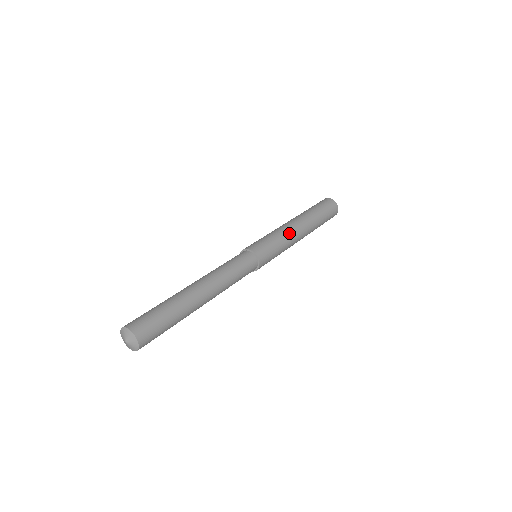
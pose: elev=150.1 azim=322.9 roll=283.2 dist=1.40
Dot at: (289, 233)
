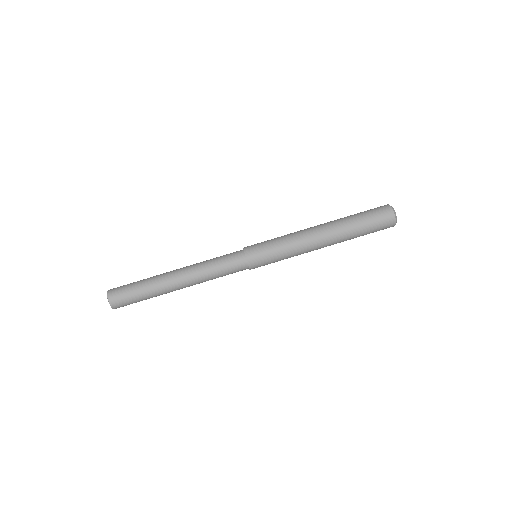
Dot at: occluded
